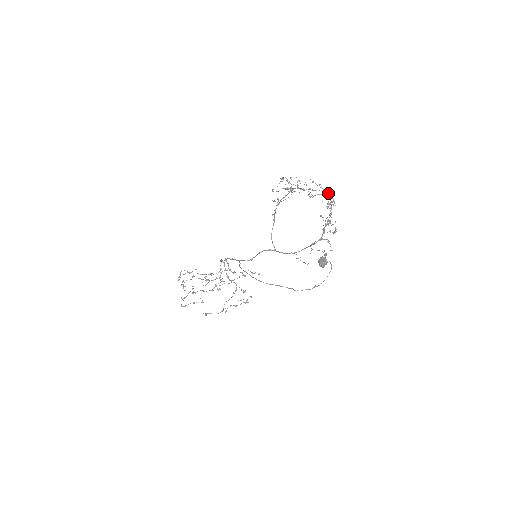
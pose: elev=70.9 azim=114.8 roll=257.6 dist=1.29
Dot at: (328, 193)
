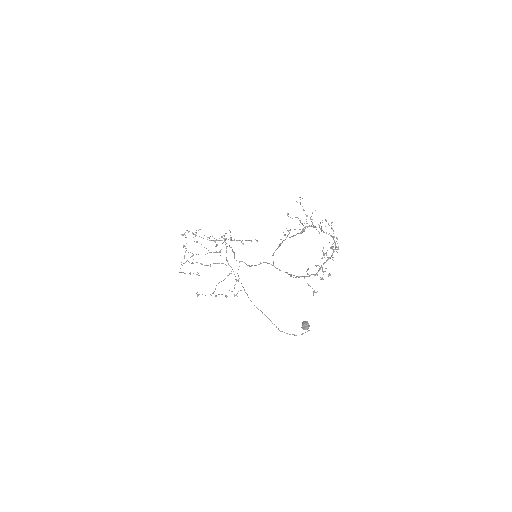
Dot at: (336, 237)
